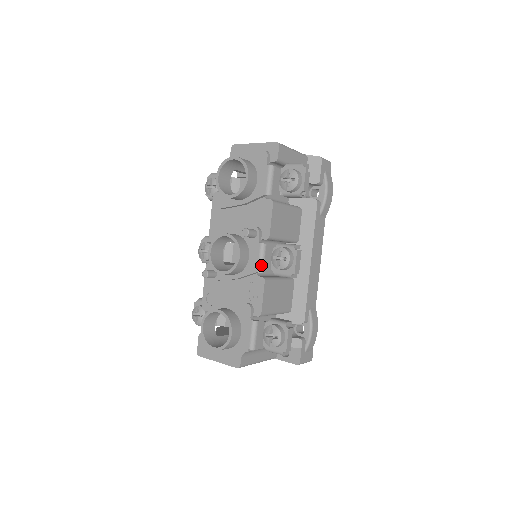
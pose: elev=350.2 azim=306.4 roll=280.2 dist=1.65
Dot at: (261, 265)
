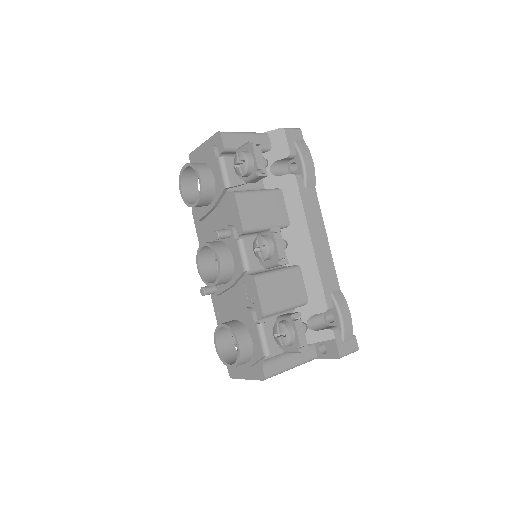
Dot at: (245, 263)
